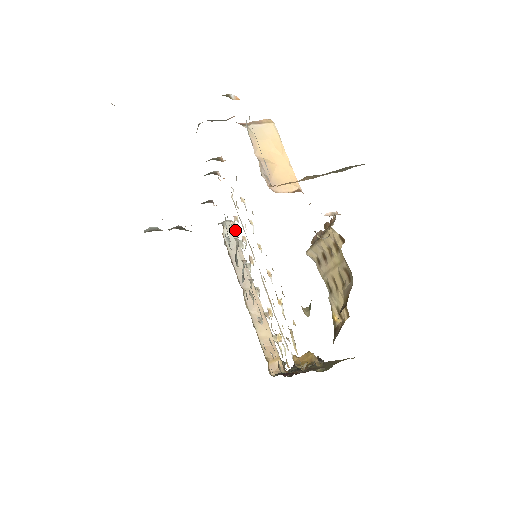
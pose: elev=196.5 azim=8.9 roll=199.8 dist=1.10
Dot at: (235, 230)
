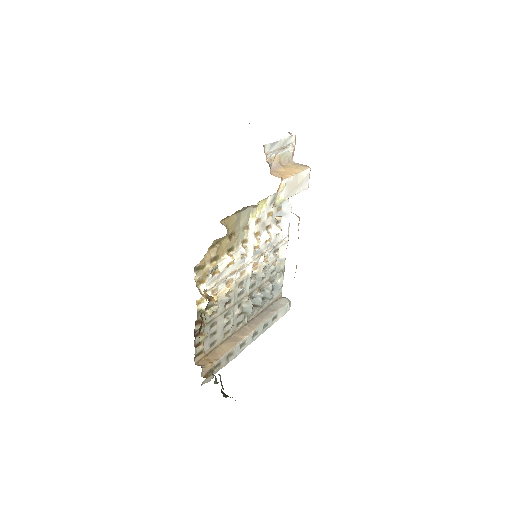
Dot at: (271, 266)
